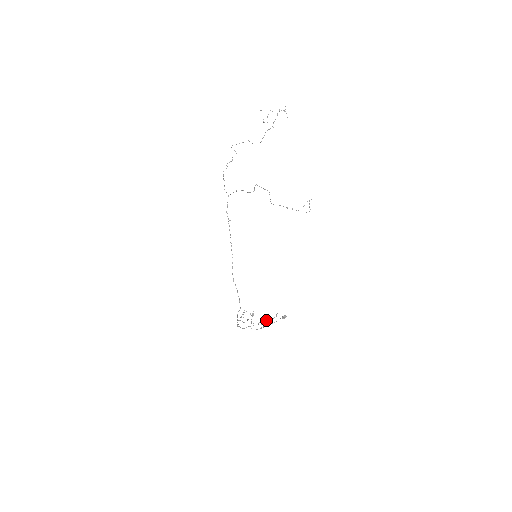
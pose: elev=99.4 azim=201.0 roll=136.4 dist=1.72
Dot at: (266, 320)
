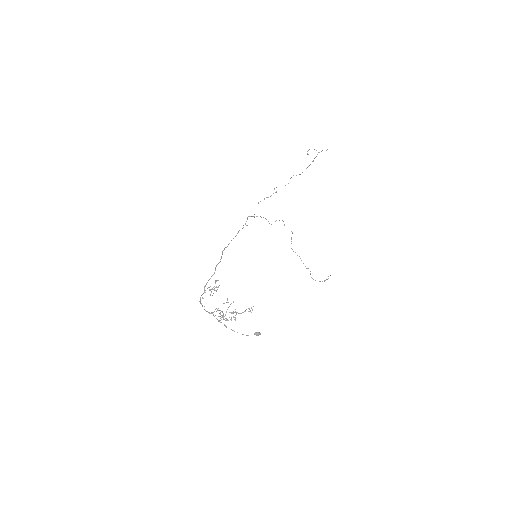
Dot at: occluded
